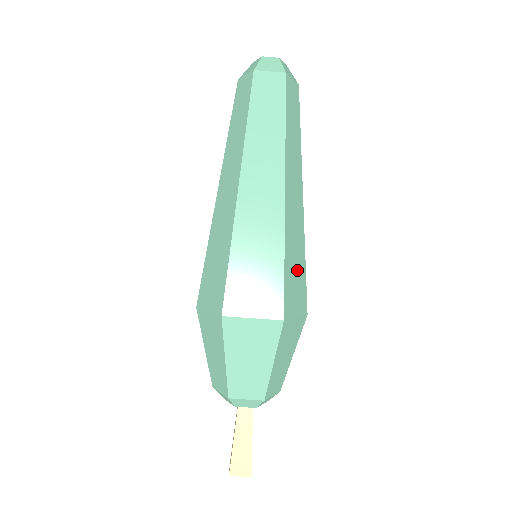
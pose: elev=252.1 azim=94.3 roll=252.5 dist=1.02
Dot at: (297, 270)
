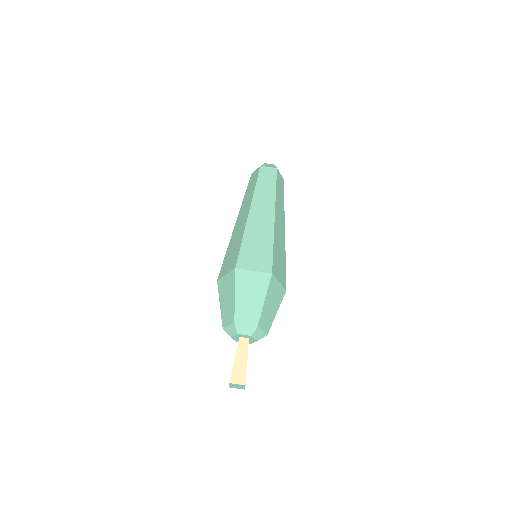
Dot at: (280, 259)
